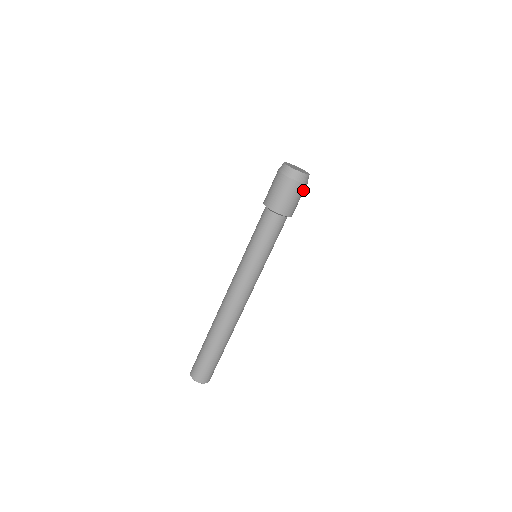
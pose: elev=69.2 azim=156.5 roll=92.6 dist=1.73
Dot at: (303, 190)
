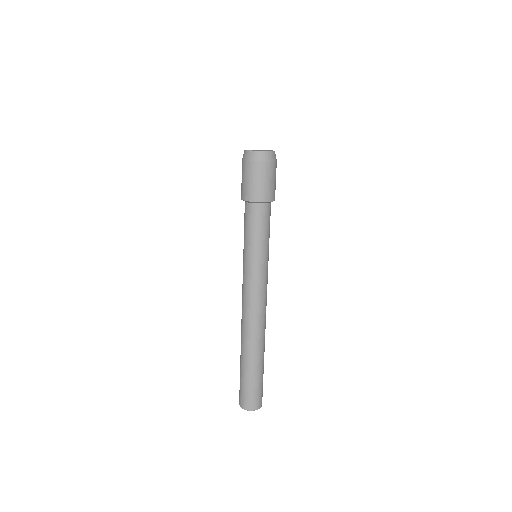
Dot at: (270, 169)
